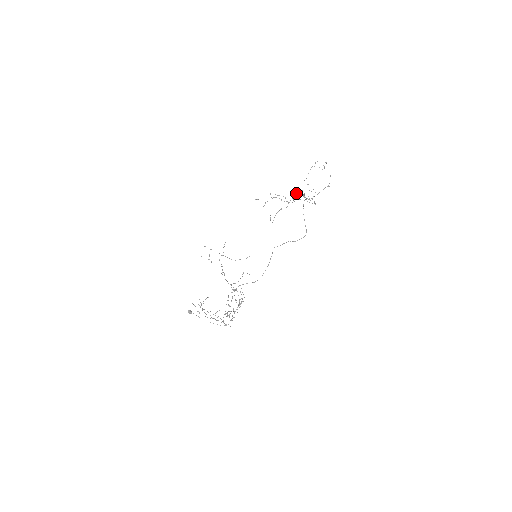
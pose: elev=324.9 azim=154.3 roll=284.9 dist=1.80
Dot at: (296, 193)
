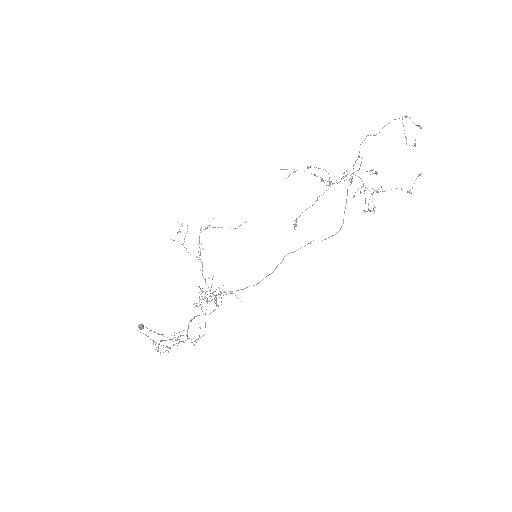
Dot at: (350, 178)
